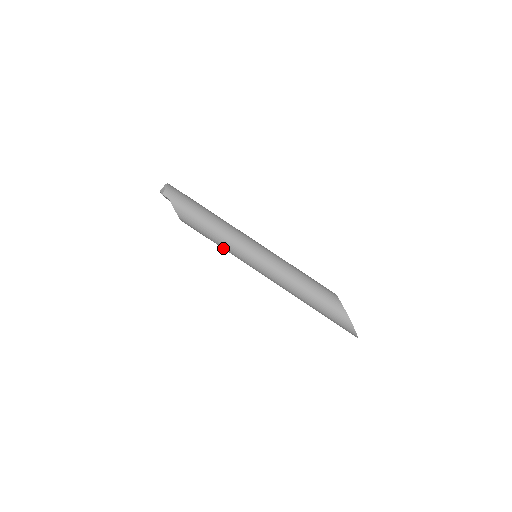
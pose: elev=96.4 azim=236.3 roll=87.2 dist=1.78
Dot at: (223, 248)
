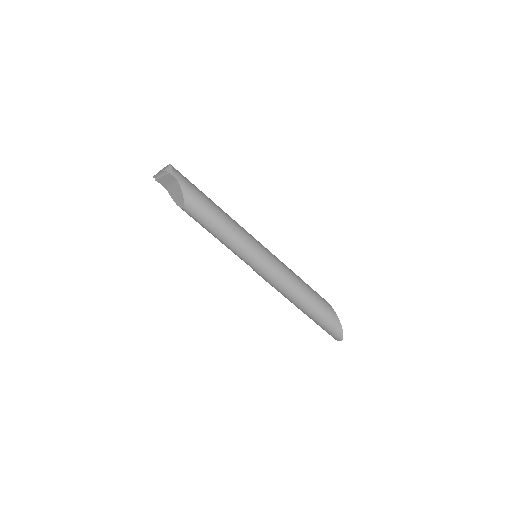
Dot at: (227, 243)
